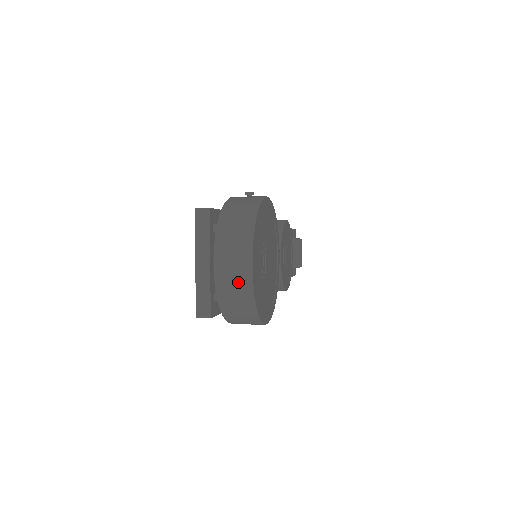
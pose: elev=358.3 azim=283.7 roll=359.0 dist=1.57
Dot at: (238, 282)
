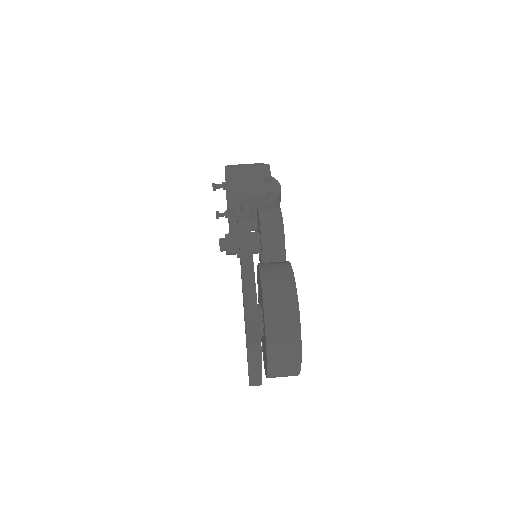
Dot at: occluded
